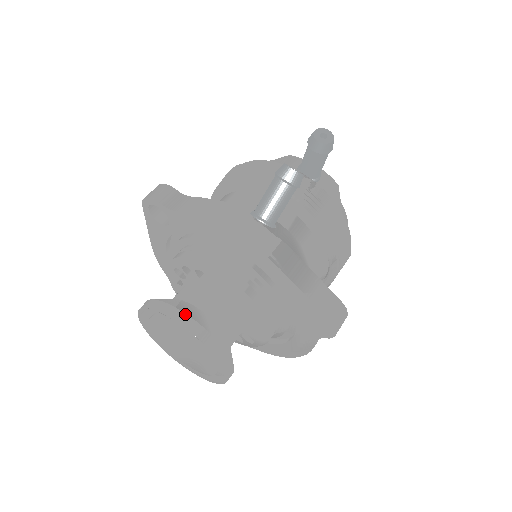
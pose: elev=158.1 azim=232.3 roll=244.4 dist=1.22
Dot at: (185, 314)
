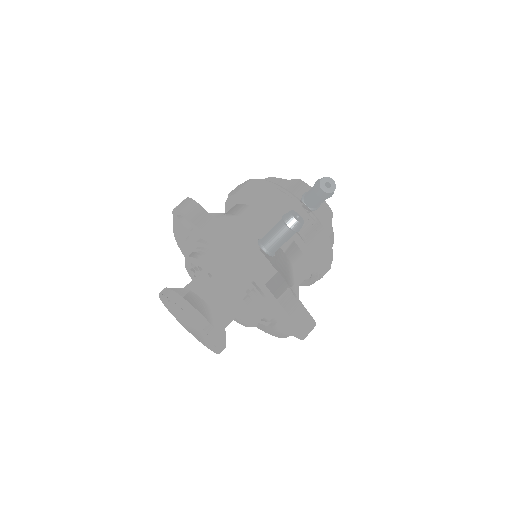
Dot at: (197, 310)
